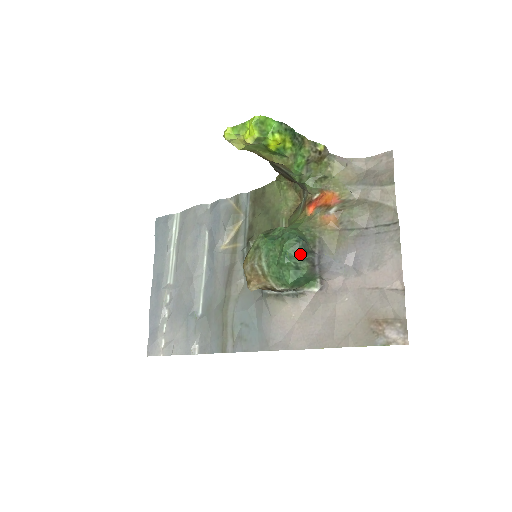
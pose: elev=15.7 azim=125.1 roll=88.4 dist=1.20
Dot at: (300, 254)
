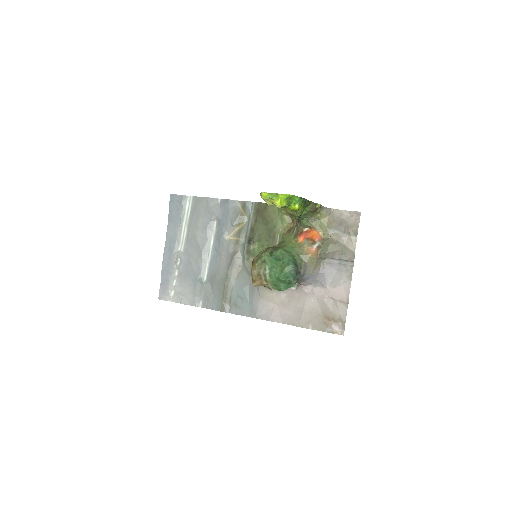
Dot at: (293, 276)
